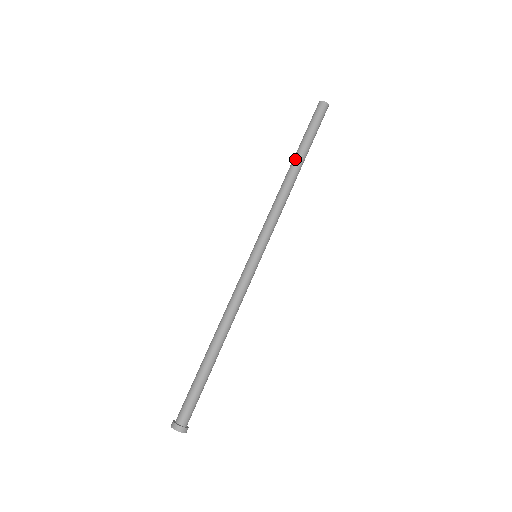
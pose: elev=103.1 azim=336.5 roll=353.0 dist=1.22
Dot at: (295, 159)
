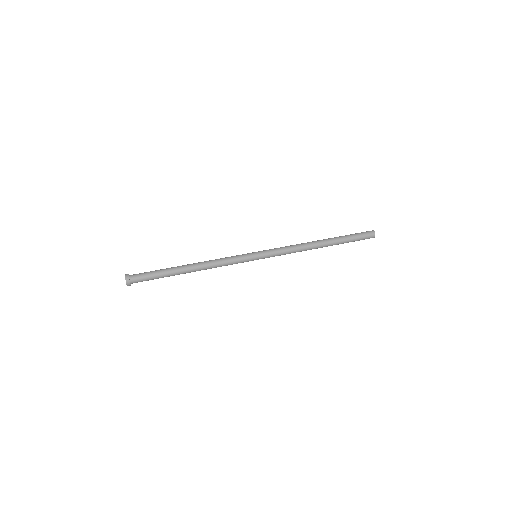
Dot at: (327, 239)
